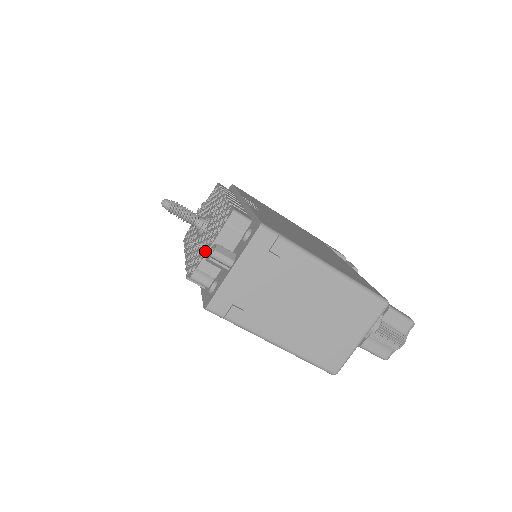
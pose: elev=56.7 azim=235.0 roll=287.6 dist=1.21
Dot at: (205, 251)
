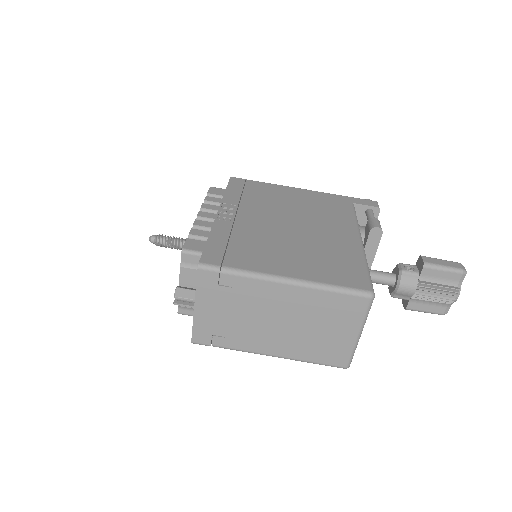
Dot at: occluded
